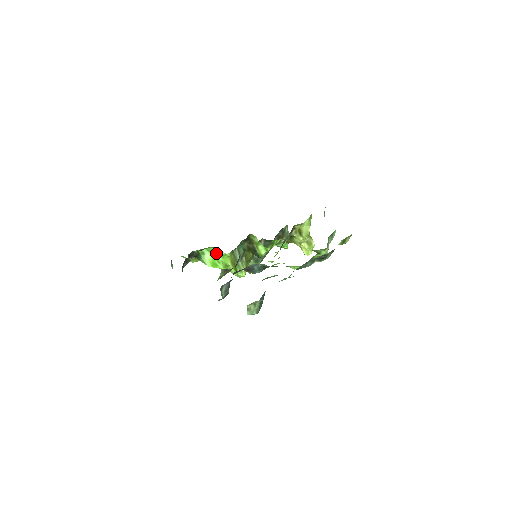
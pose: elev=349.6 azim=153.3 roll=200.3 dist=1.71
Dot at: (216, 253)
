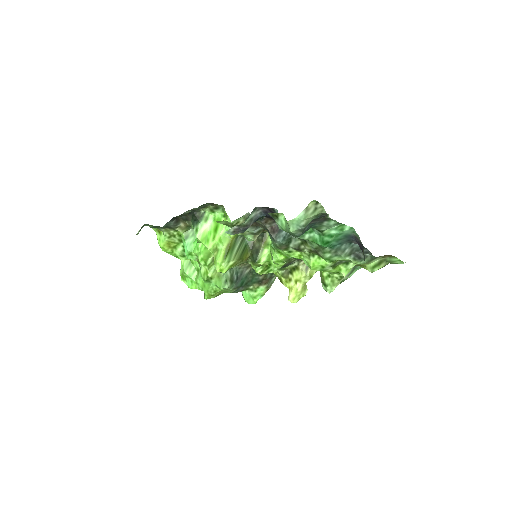
Dot at: (222, 225)
